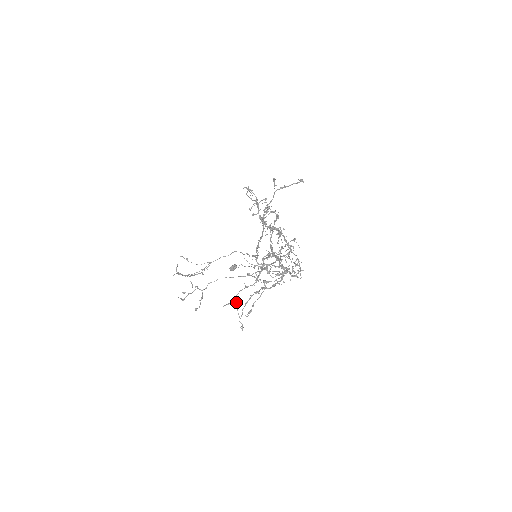
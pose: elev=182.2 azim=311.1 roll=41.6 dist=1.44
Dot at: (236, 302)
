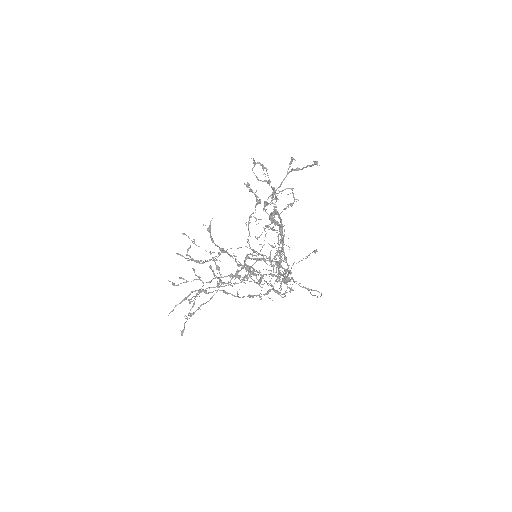
Dot at: (195, 299)
